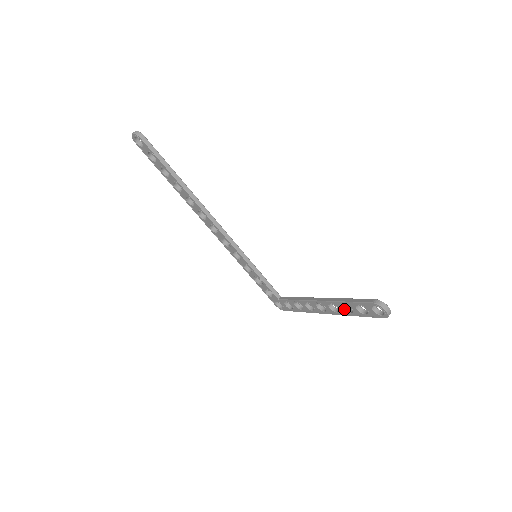
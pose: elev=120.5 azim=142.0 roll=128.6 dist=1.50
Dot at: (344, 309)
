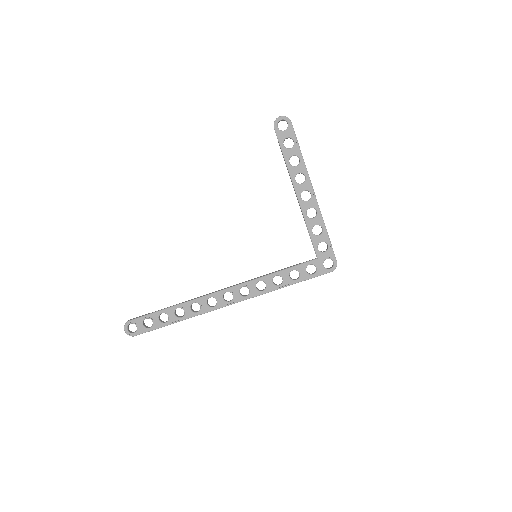
Dot at: (297, 166)
